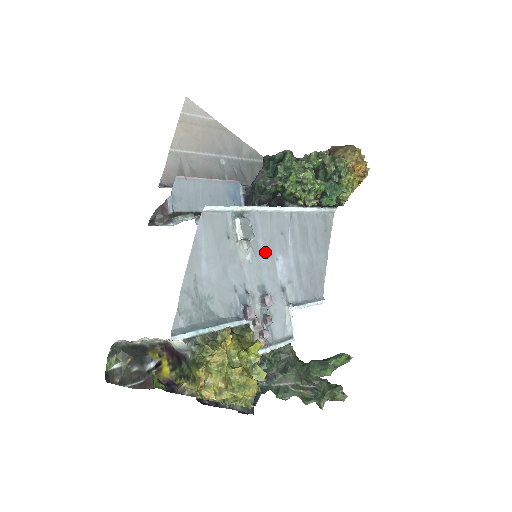
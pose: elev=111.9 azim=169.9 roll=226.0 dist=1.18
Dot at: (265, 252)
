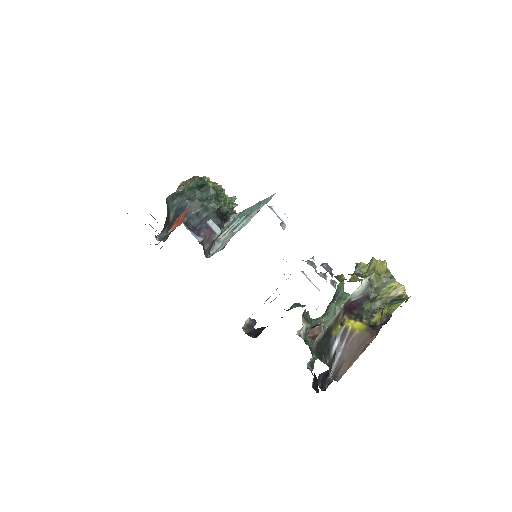
Dot at: occluded
